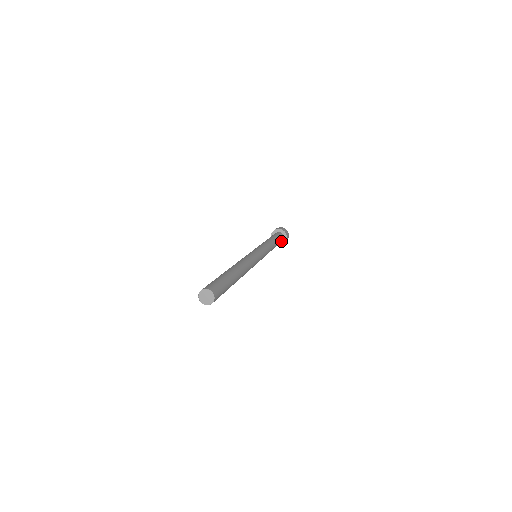
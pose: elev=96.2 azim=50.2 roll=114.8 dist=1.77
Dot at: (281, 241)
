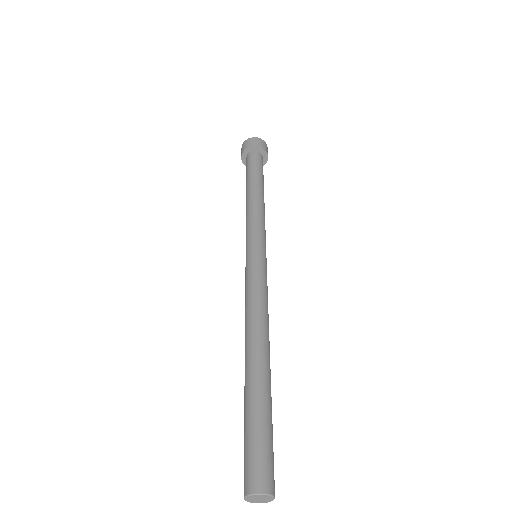
Dot at: (262, 162)
